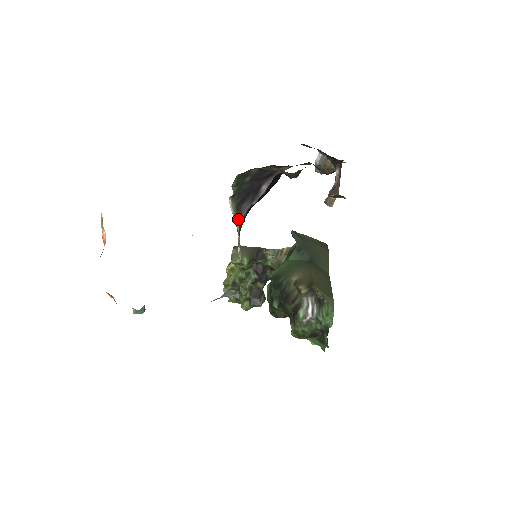
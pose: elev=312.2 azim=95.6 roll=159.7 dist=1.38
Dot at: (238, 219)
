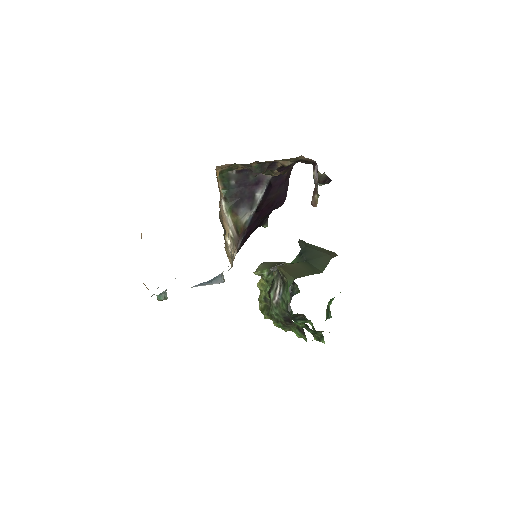
Dot at: (234, 220)
